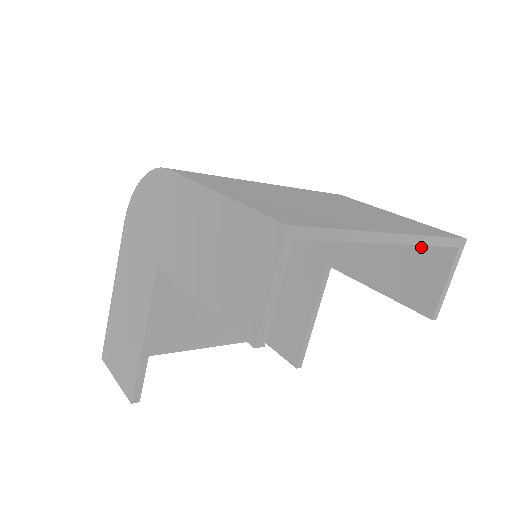
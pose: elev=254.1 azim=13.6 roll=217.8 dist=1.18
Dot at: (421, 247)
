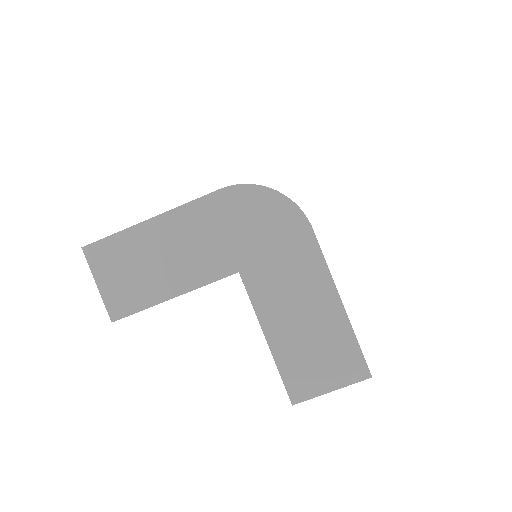
Dot at: occluded
